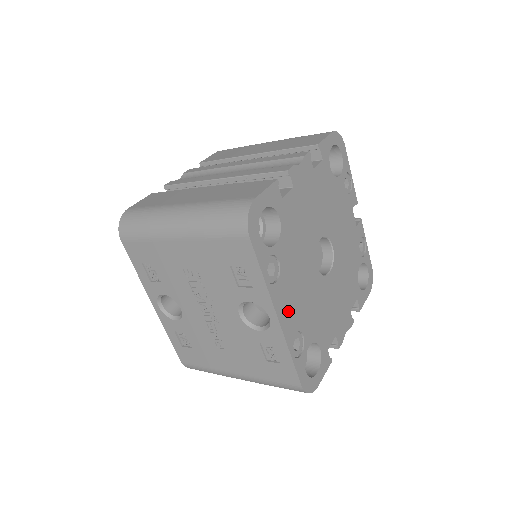
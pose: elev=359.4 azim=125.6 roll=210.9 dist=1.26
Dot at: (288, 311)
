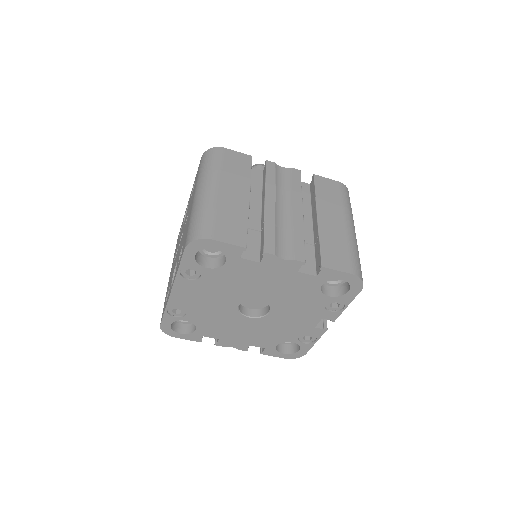
Dot at: (184, 296)
